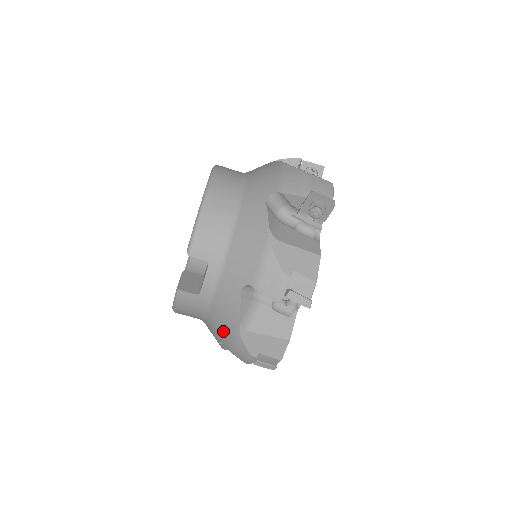
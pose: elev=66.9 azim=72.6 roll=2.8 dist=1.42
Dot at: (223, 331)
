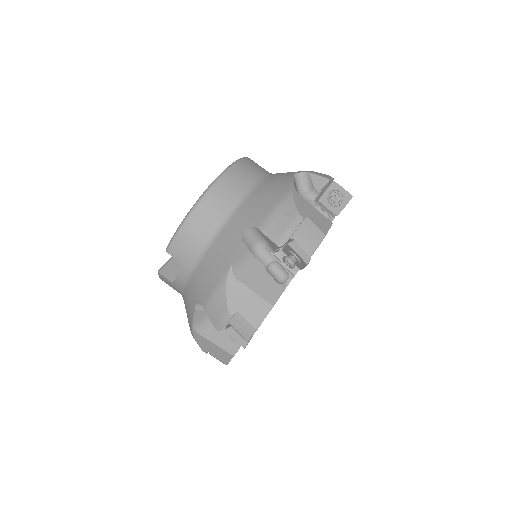
Dot at: occluded
